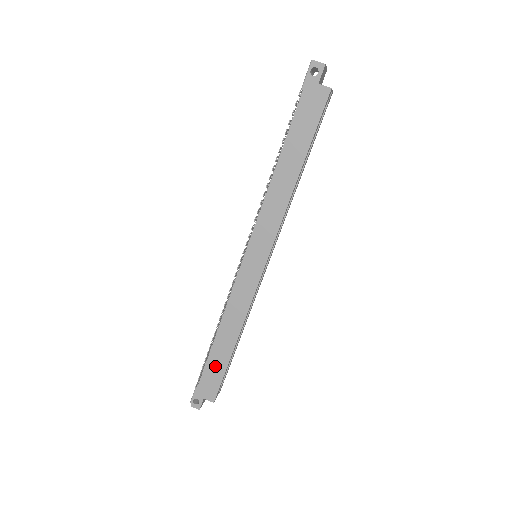
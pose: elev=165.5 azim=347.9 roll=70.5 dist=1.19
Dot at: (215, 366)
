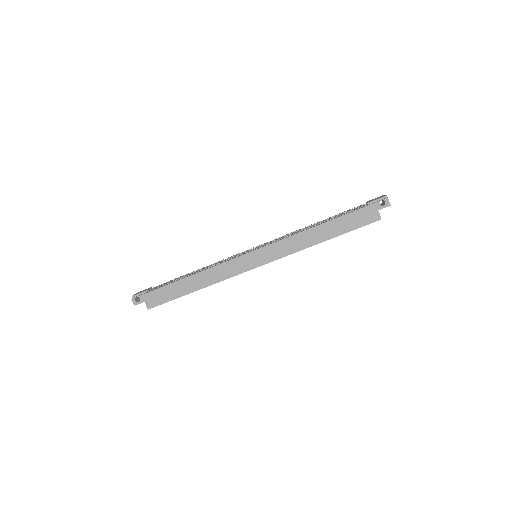
Dot at: (171, 291)
